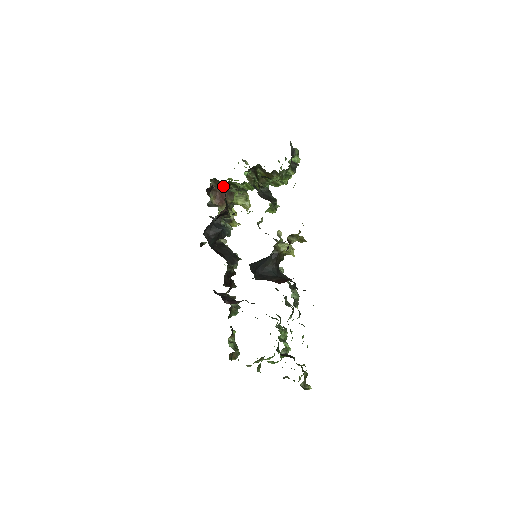
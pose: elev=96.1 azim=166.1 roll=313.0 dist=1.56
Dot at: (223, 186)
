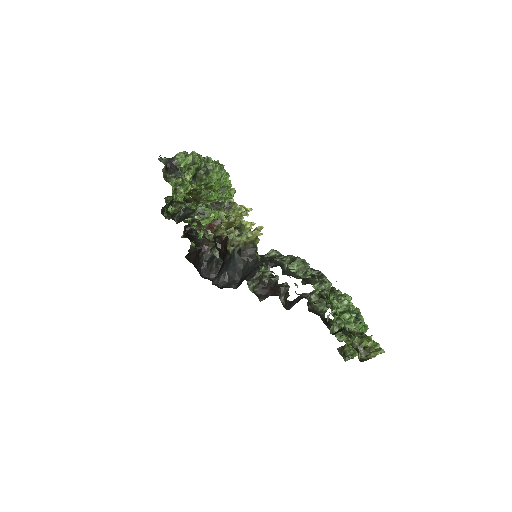
Dot at: (188, 228)
